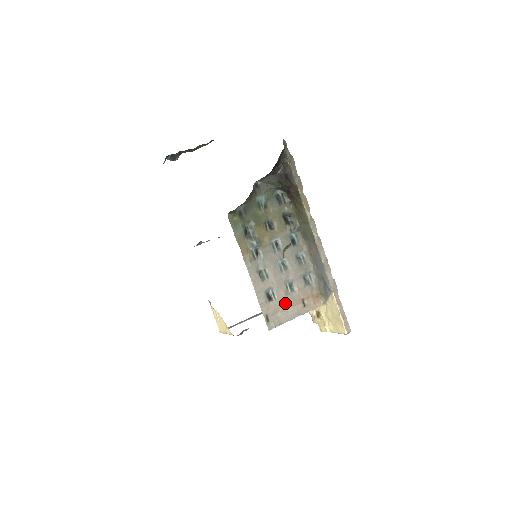
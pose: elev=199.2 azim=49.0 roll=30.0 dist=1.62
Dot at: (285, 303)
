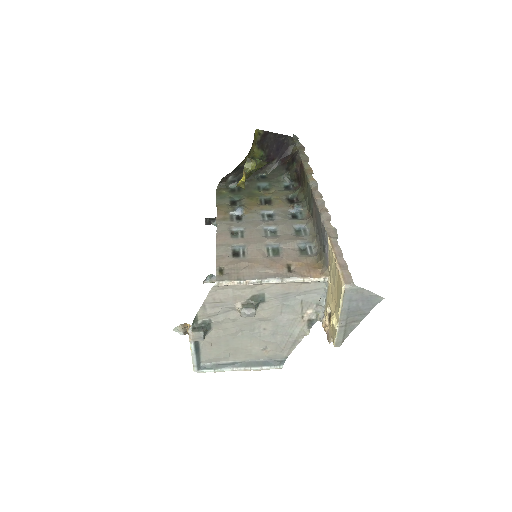
Dot at: (257, 262)
